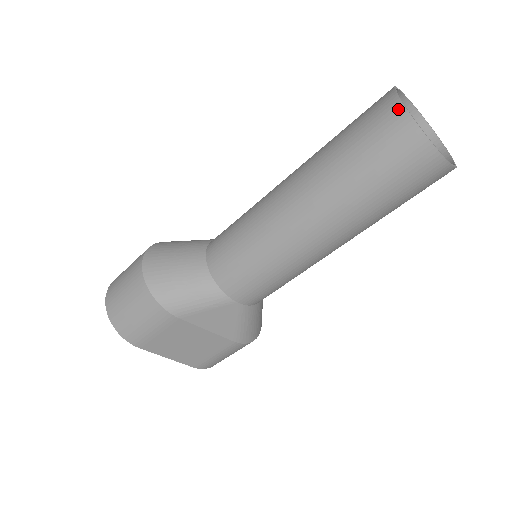
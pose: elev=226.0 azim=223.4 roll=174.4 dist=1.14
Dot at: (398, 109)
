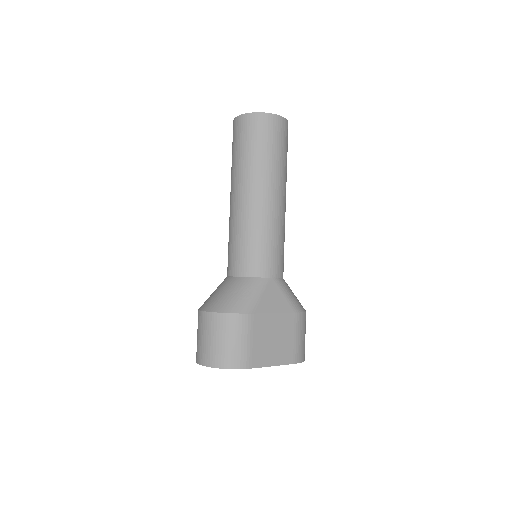
Dot at: (243, 117)
